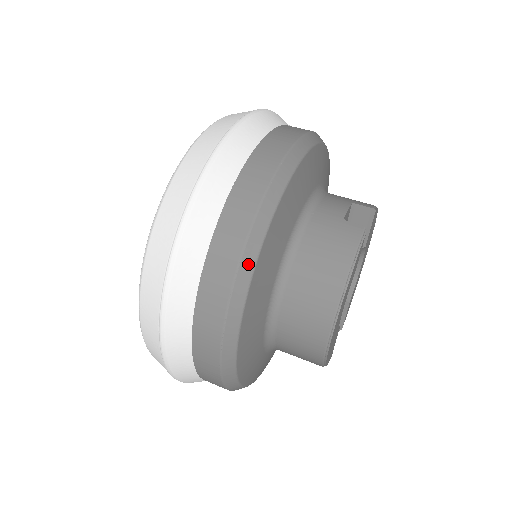
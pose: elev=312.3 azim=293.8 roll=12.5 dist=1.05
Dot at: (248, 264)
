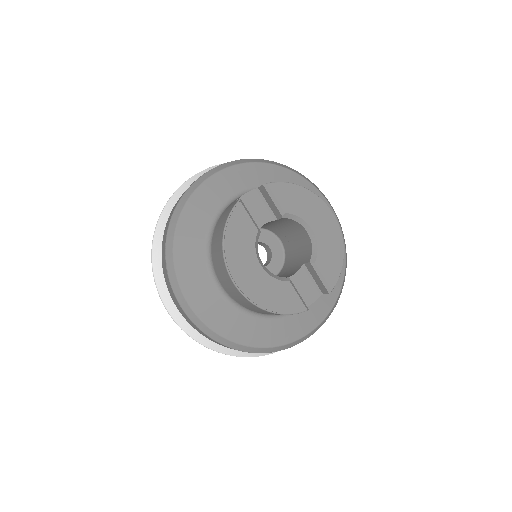
Dot at: (169, 249)
